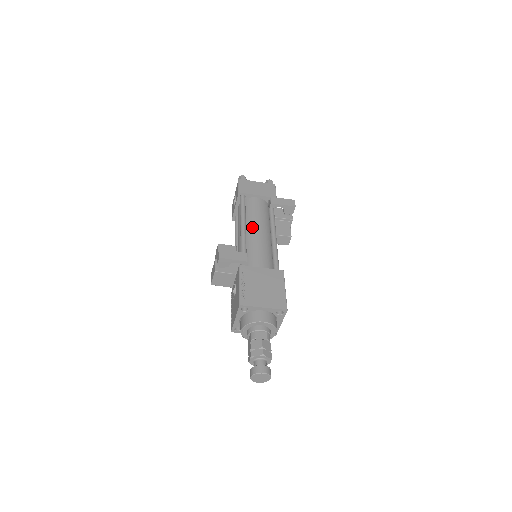
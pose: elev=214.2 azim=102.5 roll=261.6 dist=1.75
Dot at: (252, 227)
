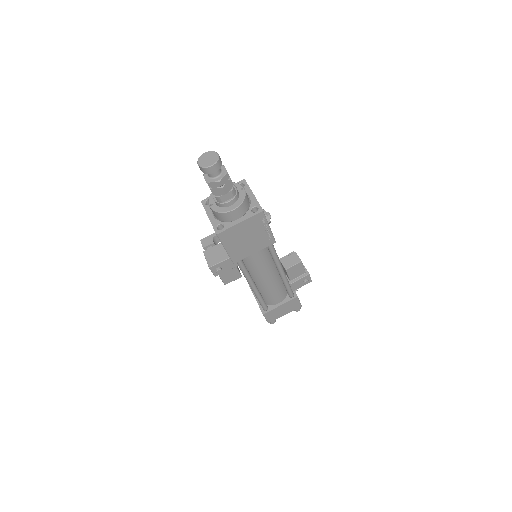
Dot at: occluded
